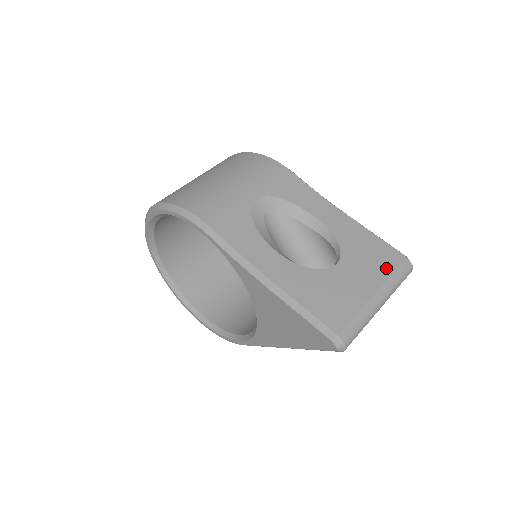
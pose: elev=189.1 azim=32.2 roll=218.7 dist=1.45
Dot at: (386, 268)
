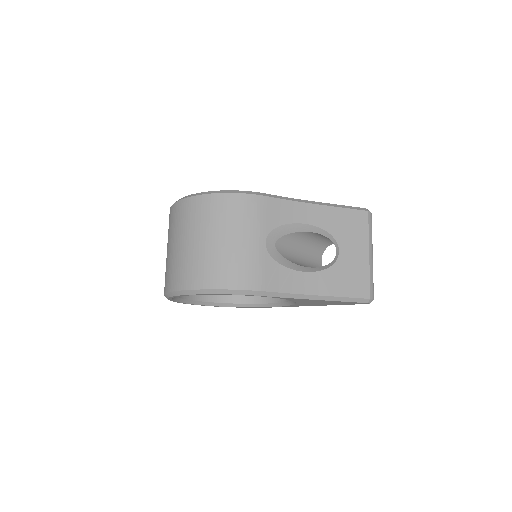
Dot at: (363, 230)
